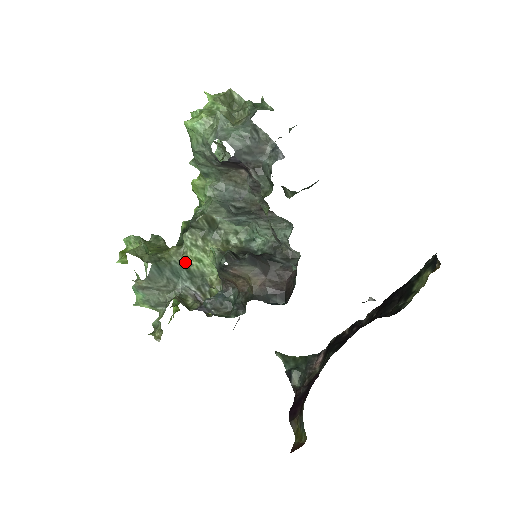
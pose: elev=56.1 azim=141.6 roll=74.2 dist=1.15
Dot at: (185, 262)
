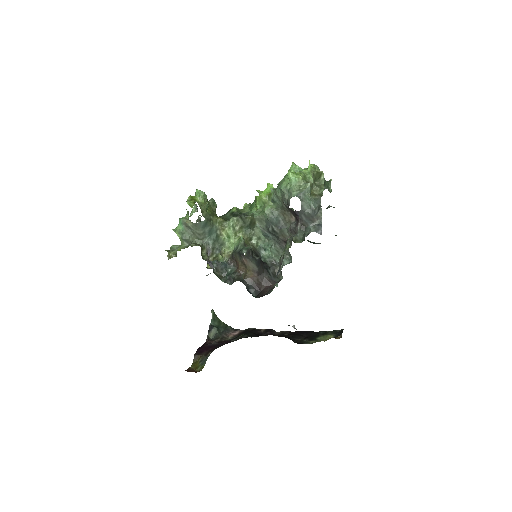
Dot at: (220, 231)
